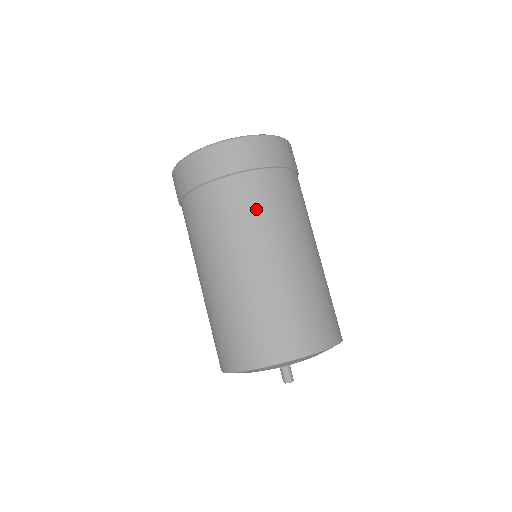
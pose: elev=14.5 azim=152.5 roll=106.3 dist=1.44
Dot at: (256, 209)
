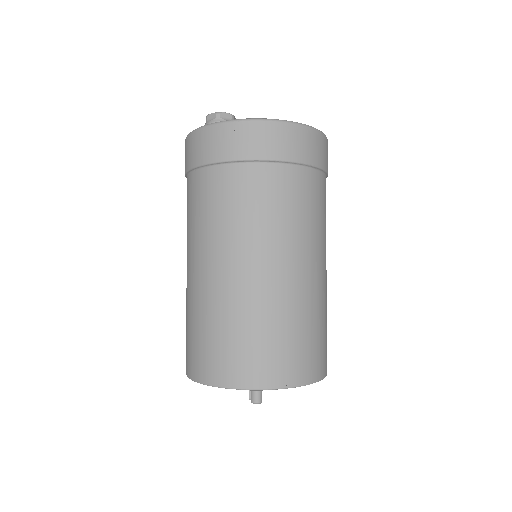
Dot at: (323, 214)
